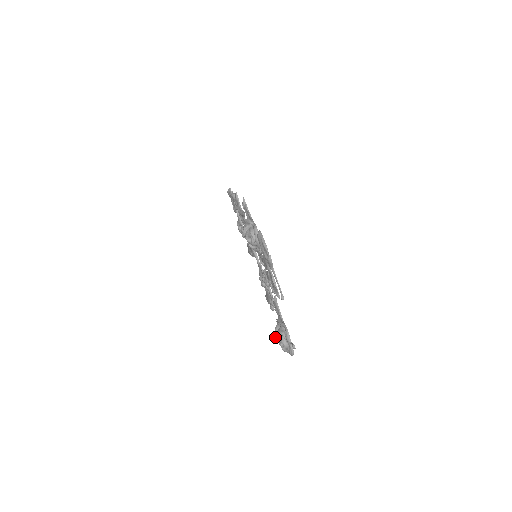
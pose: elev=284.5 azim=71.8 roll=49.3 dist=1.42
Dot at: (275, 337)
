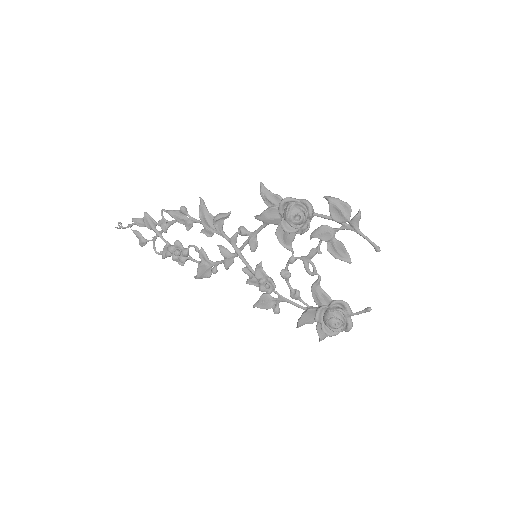
Dot at: (327, 321)
